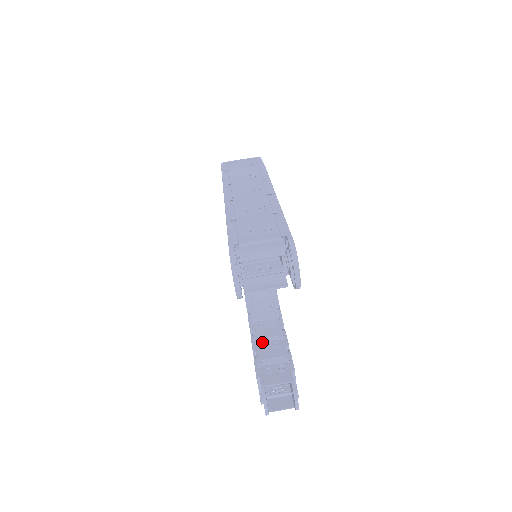
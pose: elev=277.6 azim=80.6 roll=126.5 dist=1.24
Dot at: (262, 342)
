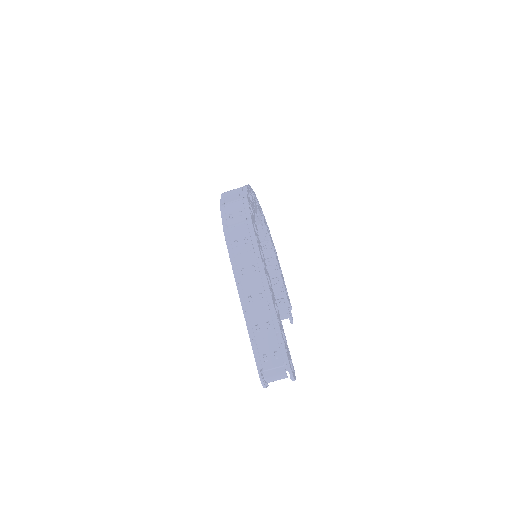
Dot at: occluded
